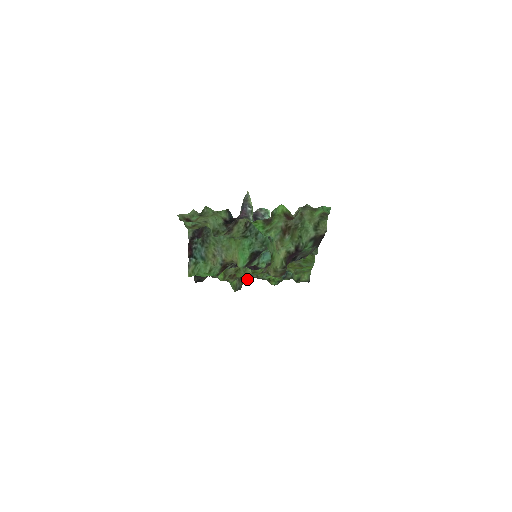
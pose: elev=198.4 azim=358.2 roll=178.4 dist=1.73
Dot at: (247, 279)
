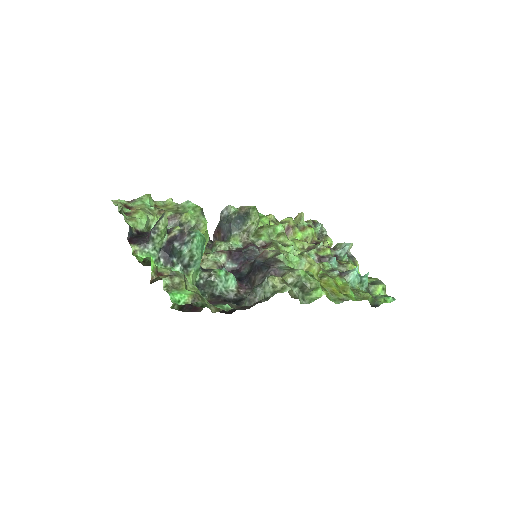
Dot at: (333, 249)
